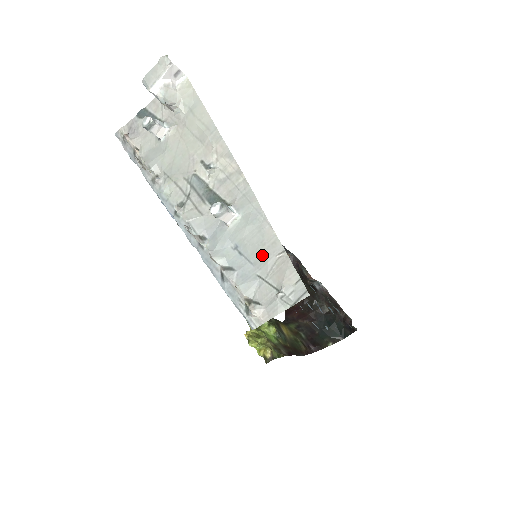
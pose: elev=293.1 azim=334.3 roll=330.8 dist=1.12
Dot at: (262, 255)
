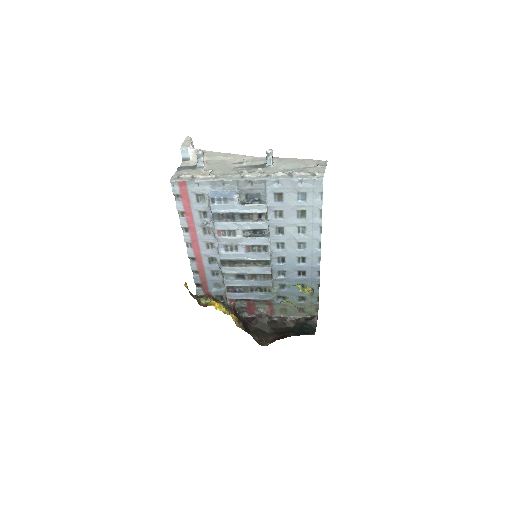
Dot at: (297, 164)
